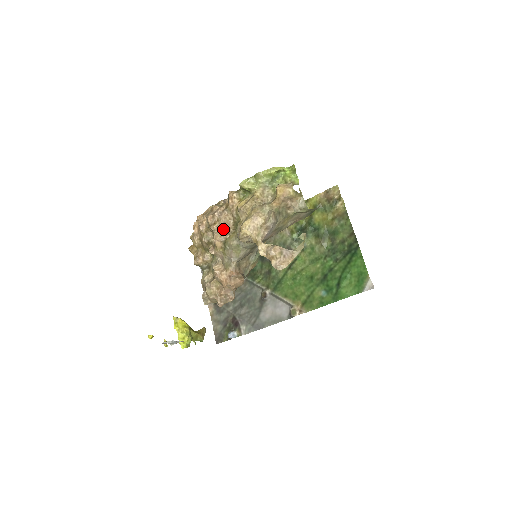
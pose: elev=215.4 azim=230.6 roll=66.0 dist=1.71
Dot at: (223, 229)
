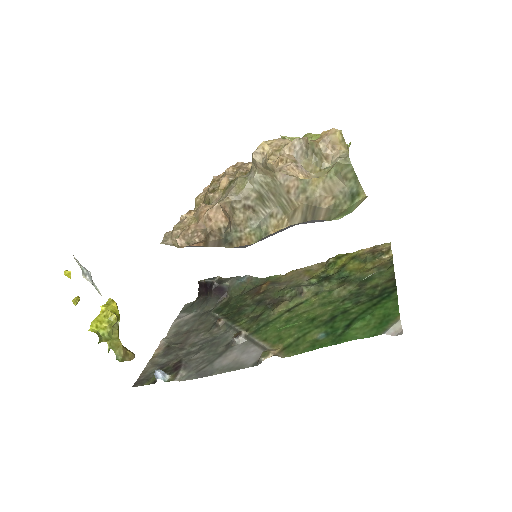
Dot at: (239, 170)
